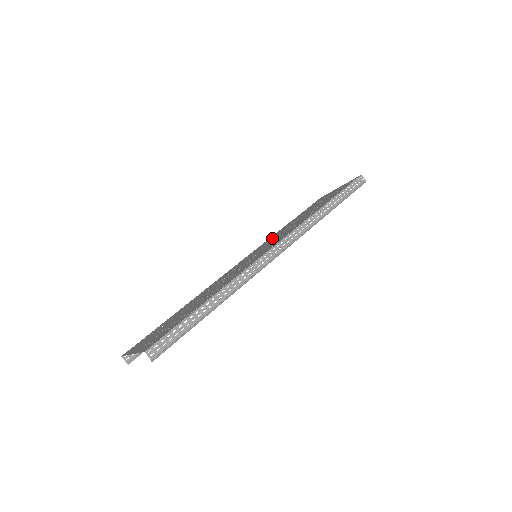
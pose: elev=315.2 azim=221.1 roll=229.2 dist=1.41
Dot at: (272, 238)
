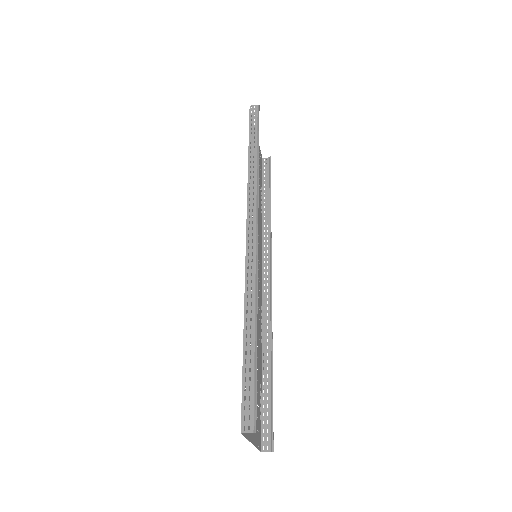
Dot at: (258, 229)
